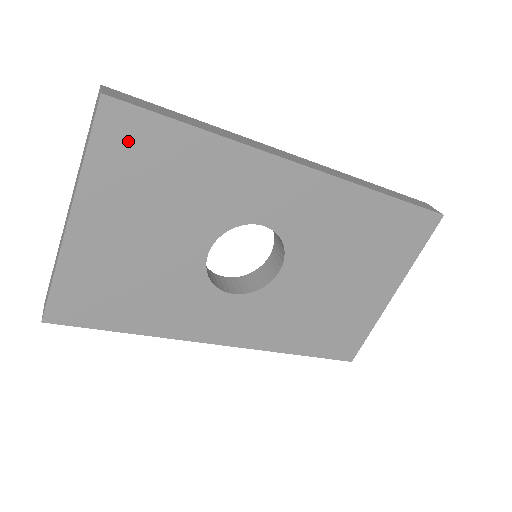
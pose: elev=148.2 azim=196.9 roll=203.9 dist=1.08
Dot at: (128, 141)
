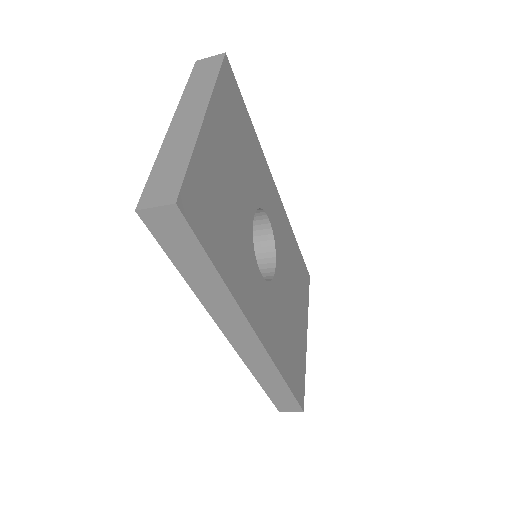
Dot at: (231, 93)
